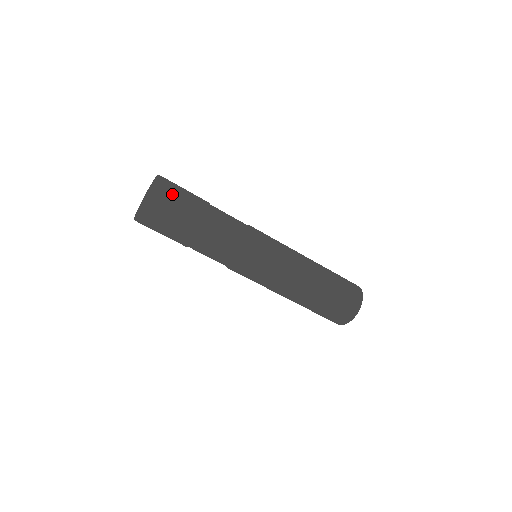
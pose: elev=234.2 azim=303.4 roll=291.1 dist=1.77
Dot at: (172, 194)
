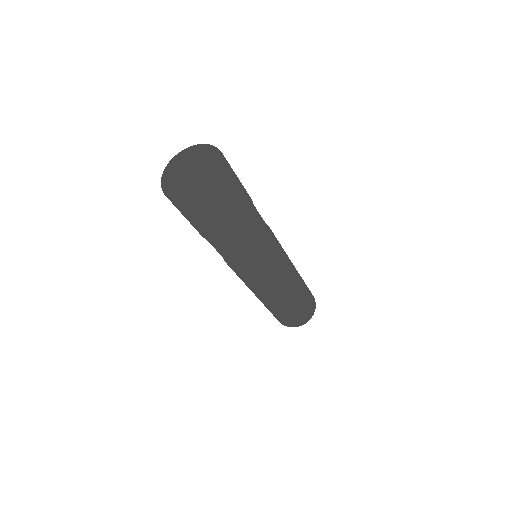
Dot at: (212, 210)
